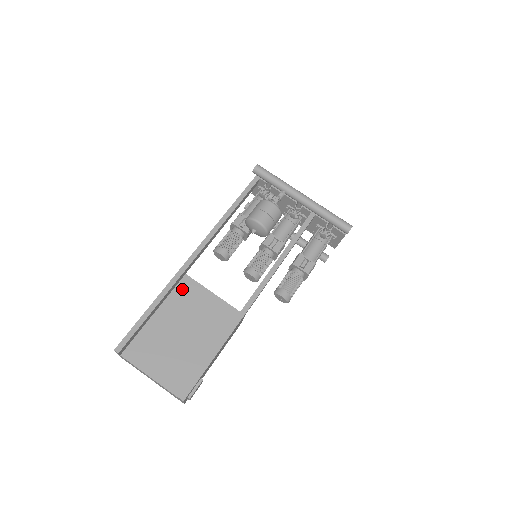
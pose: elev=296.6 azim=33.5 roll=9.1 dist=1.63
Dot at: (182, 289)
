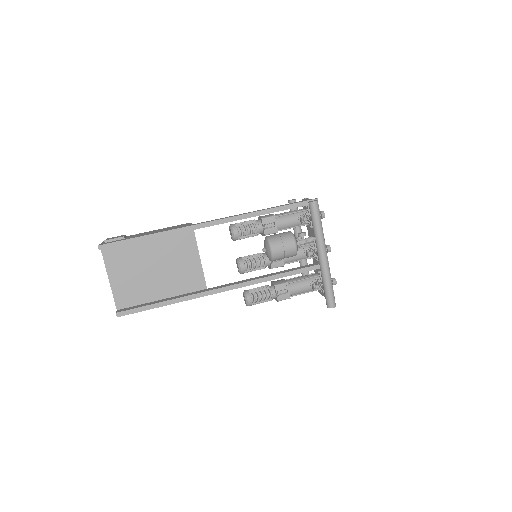
Dot at: (181, 238)
